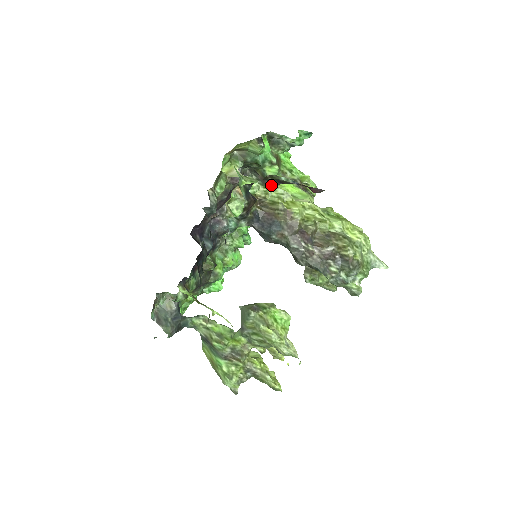
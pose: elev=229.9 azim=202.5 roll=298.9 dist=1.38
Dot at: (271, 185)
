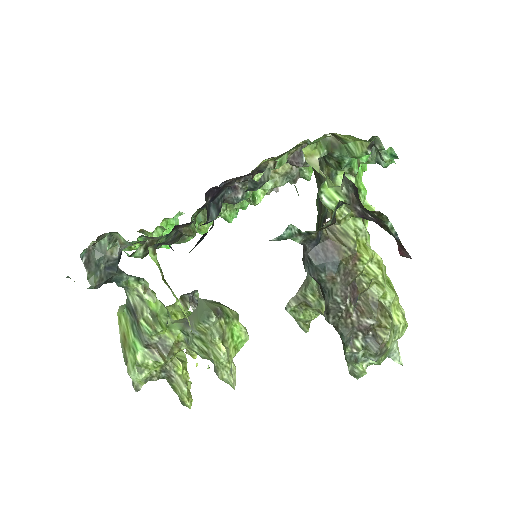
Dot at: (358, 213)
